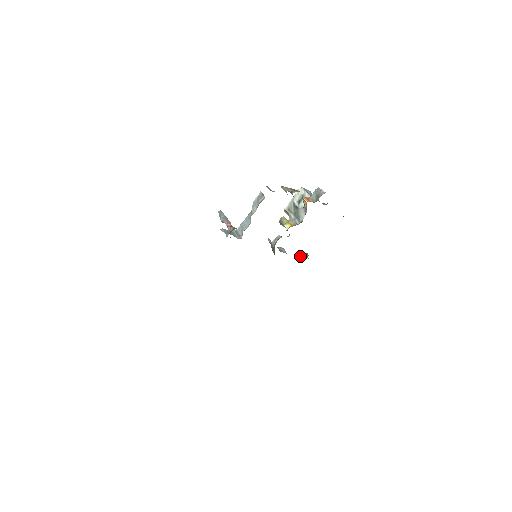
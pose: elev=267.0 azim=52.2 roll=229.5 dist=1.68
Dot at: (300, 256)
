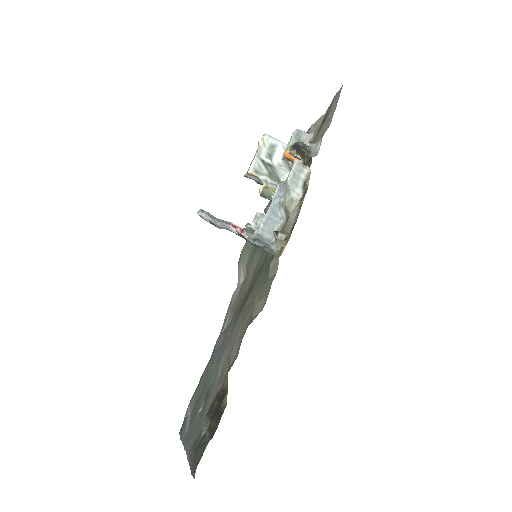
Dot at: occluded
